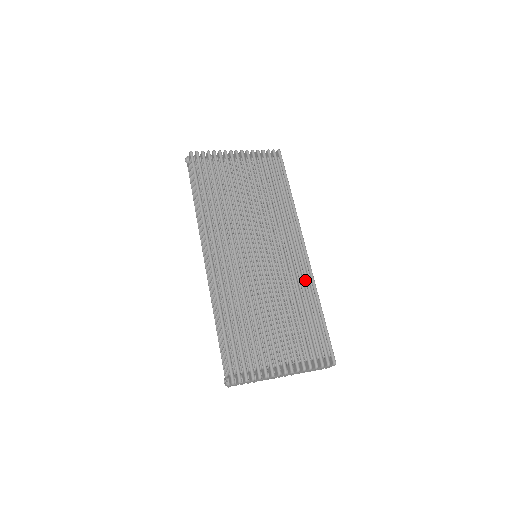
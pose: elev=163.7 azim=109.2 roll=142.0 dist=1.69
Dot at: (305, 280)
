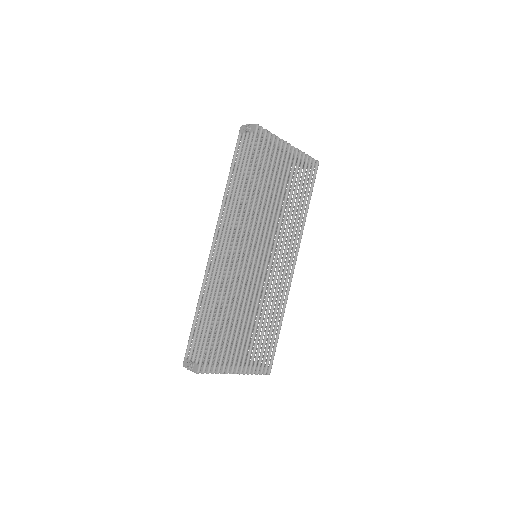
Dot at: (282, 296)
